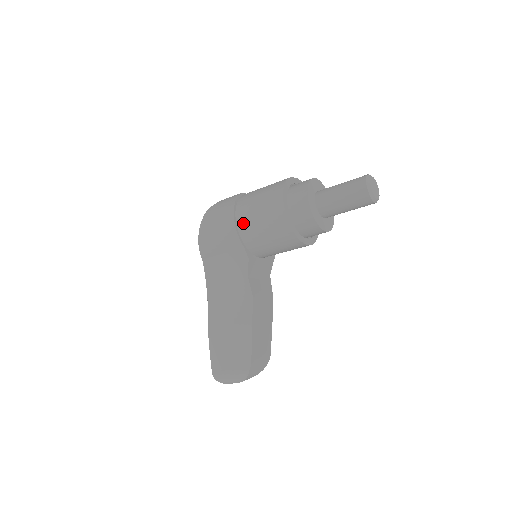
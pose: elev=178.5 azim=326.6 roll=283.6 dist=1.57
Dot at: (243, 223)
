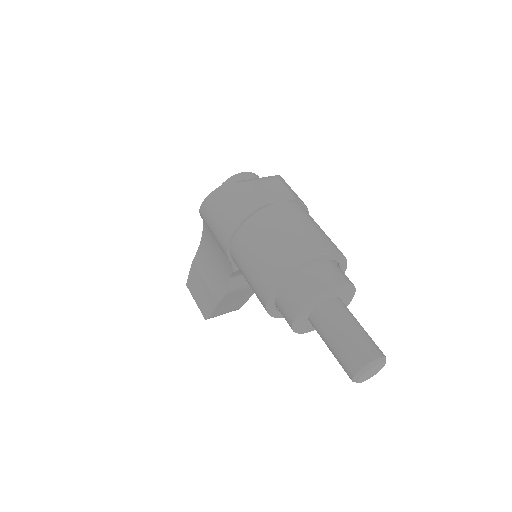
Dot at: (235, 252)
